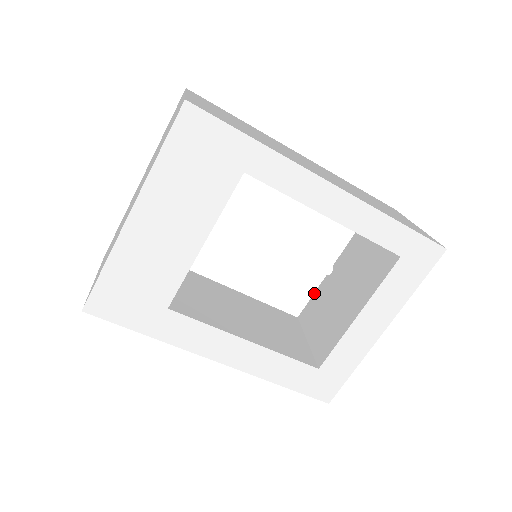
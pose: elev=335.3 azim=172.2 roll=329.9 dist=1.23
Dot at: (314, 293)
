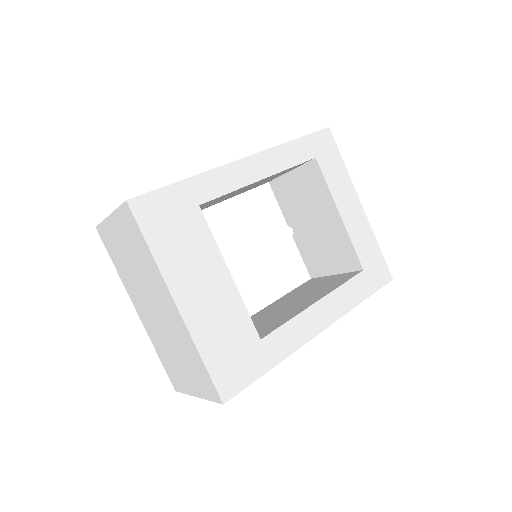
Dot at: (300, 254)
